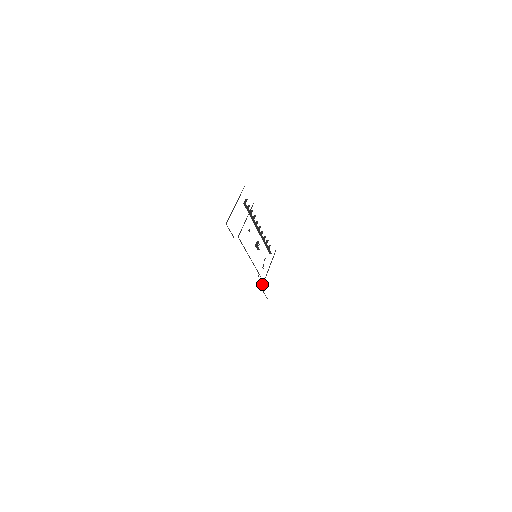
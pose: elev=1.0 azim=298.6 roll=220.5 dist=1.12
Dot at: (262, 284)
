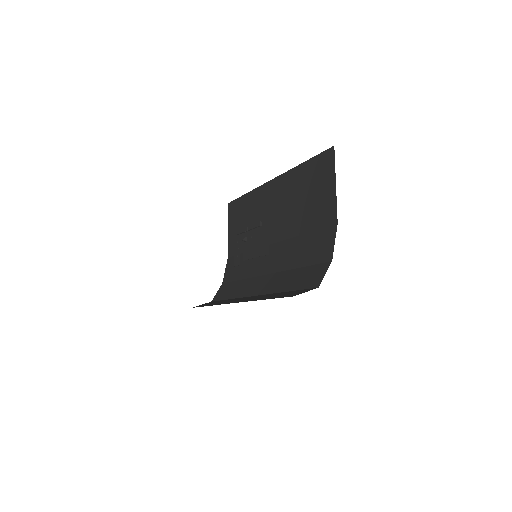
Dot at: (239, 262)
